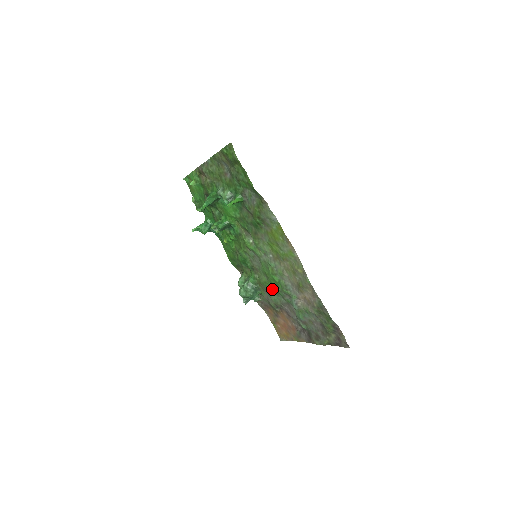
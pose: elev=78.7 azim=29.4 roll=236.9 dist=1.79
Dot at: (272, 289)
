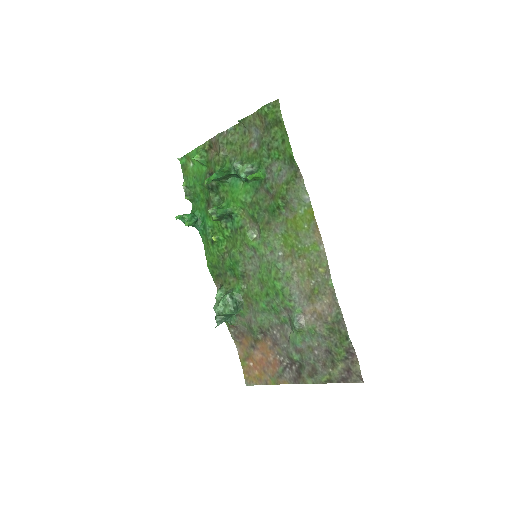
Dot at: (264, 303)
